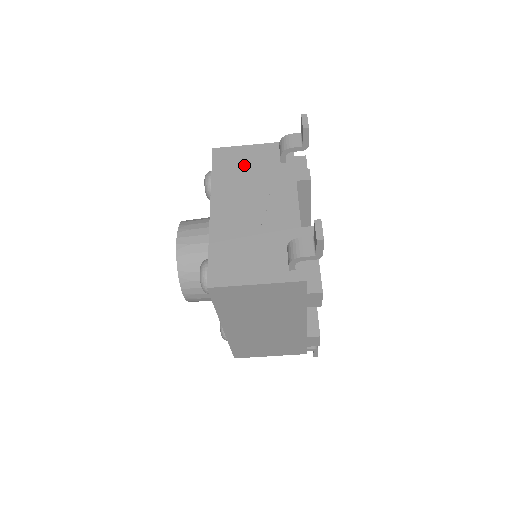
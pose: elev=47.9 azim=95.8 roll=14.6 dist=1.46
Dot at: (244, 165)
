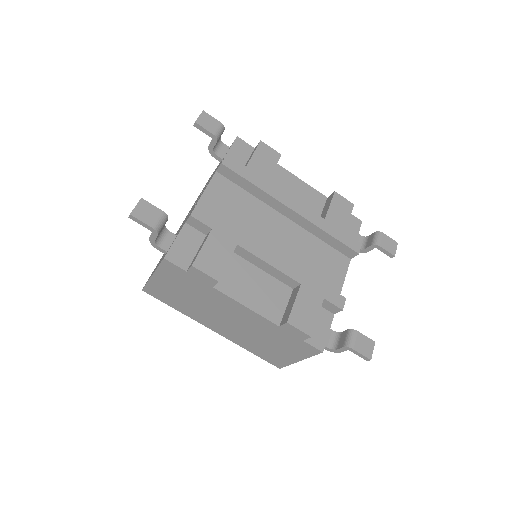
Dot at: occluded
